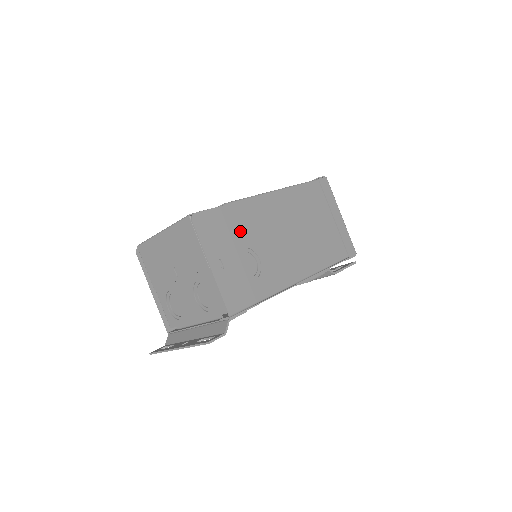
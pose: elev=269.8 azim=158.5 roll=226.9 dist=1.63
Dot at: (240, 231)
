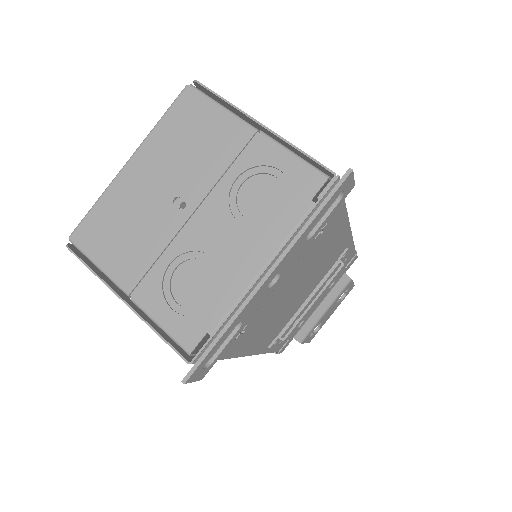
Dot at: occluded
